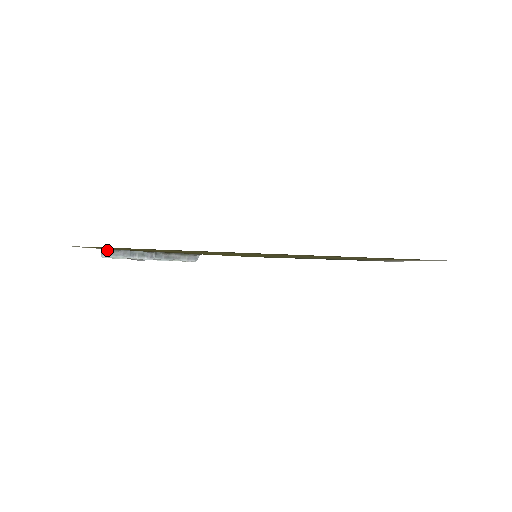
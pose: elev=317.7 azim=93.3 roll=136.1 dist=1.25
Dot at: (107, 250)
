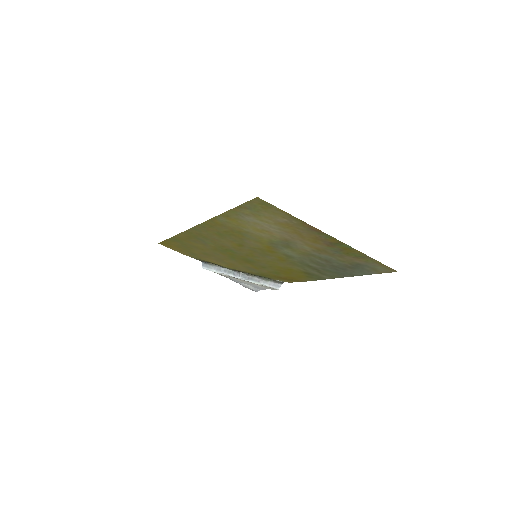
Dot at: (206, 264)
